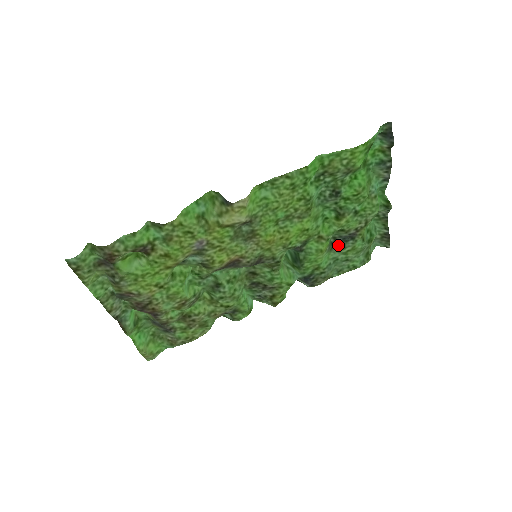
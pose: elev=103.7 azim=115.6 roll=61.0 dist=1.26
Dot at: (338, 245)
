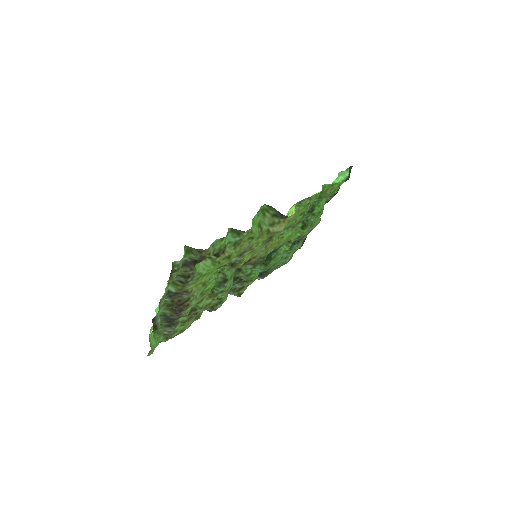
Dot at: occluded
